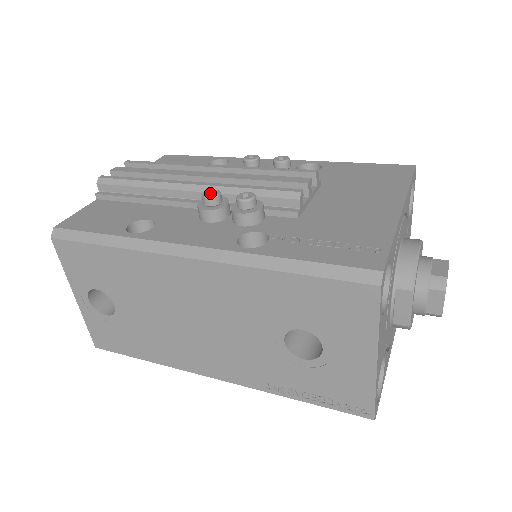
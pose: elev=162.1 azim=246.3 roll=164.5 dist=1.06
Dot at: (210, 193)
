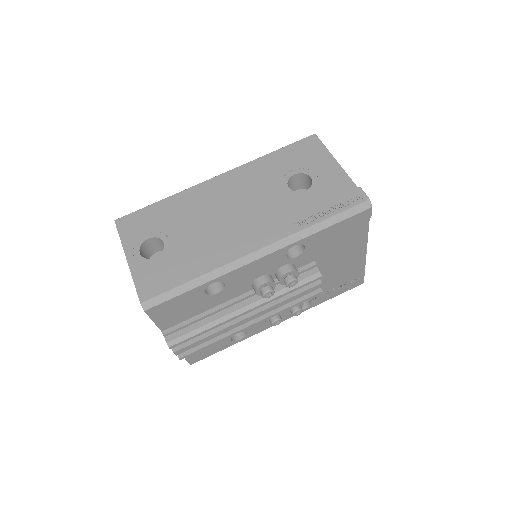
Dot at: (275, 322)
